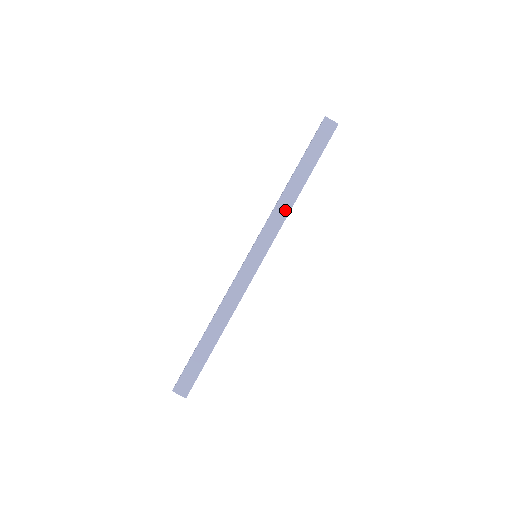
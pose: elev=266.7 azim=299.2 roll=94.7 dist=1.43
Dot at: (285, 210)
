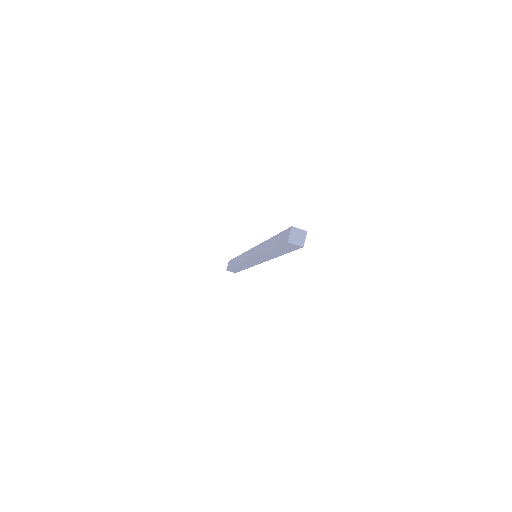
Dot at: (268, 258)
